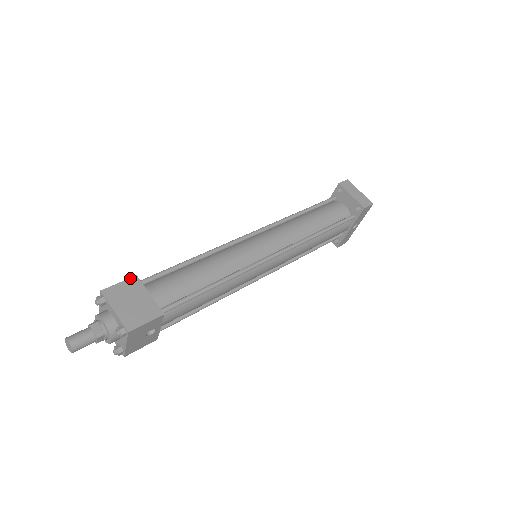
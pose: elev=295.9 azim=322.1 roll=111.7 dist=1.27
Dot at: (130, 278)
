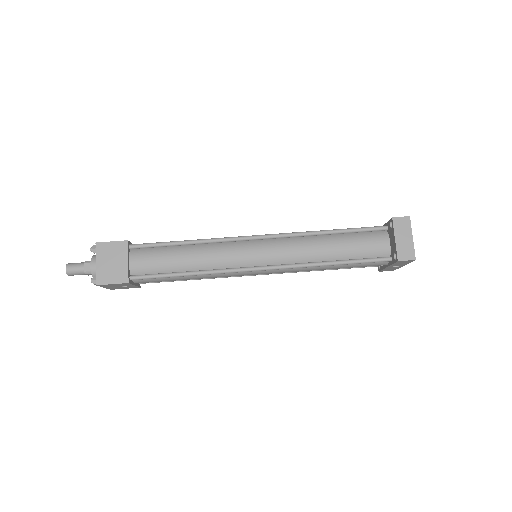
Dot at: (121, 241)
